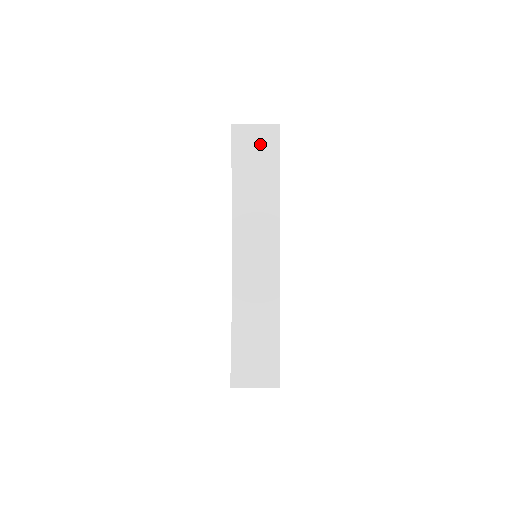
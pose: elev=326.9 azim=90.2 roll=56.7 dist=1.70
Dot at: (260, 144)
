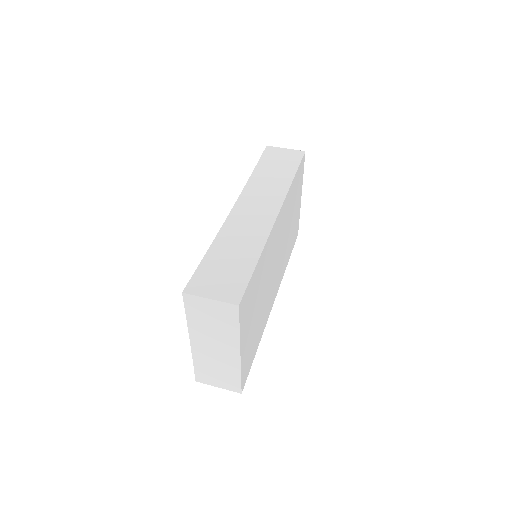
Dot at: (286, 157)
